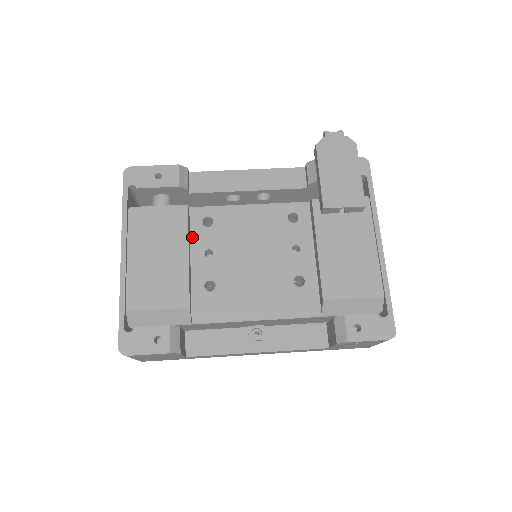
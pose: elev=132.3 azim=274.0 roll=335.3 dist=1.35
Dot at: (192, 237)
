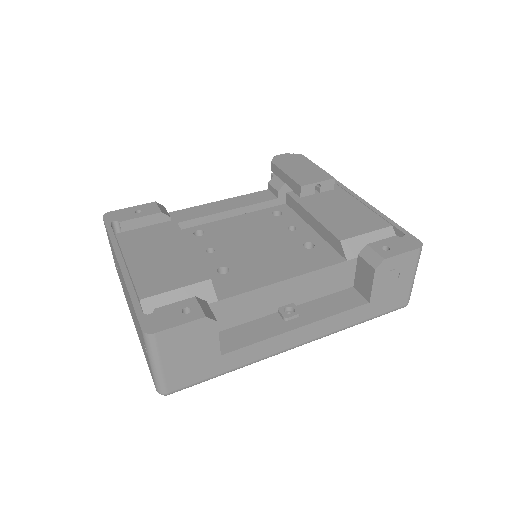
Dot at: occluded
